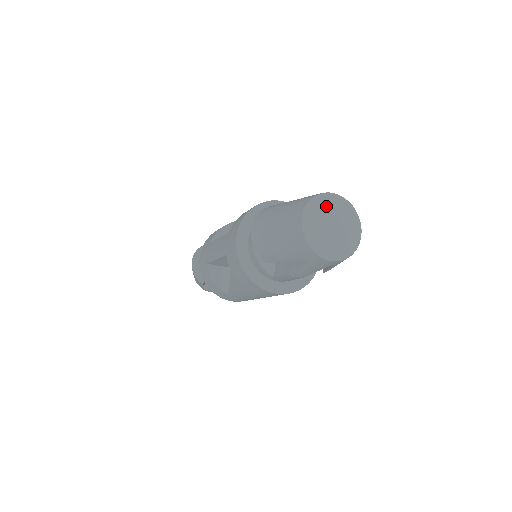
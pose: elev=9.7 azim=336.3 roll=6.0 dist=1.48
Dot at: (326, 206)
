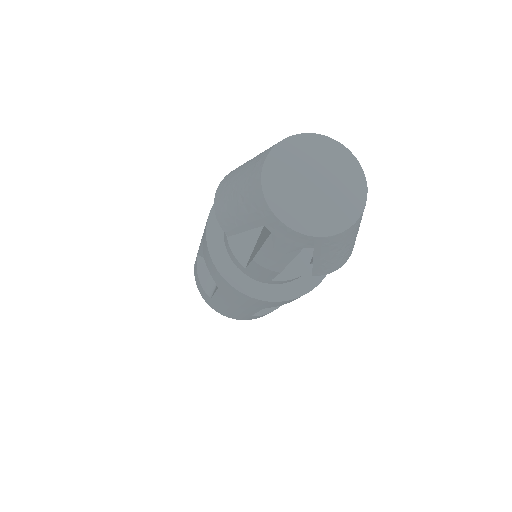
Dot at: (313, 152)
